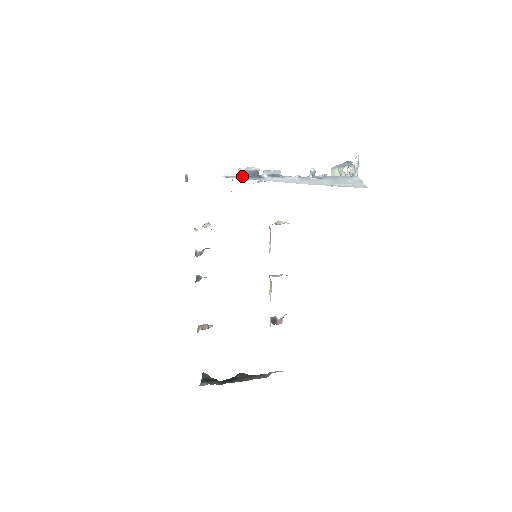
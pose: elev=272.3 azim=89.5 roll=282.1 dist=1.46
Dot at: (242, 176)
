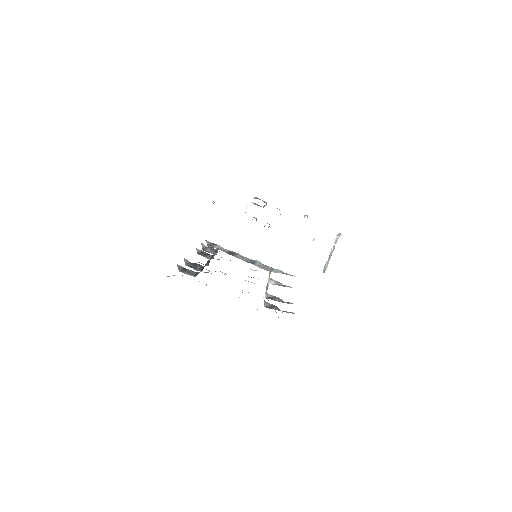
Dot at: occluded
